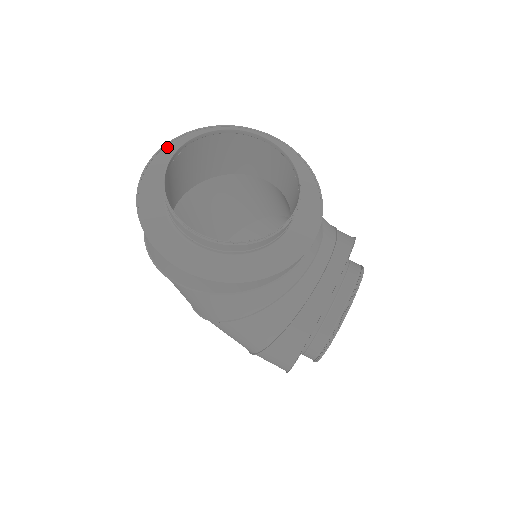
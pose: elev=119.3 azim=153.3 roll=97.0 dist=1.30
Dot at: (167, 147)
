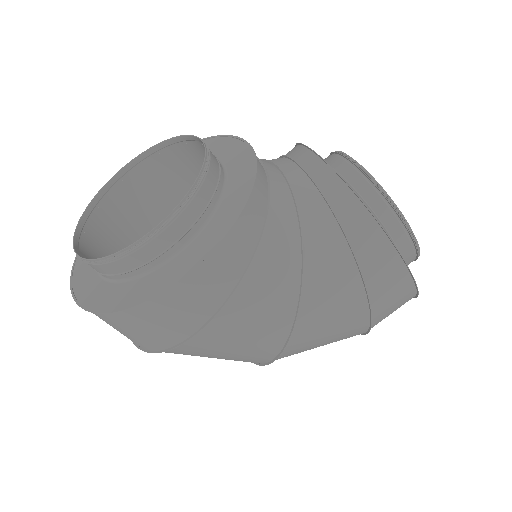
Dot at: (75, 267)
